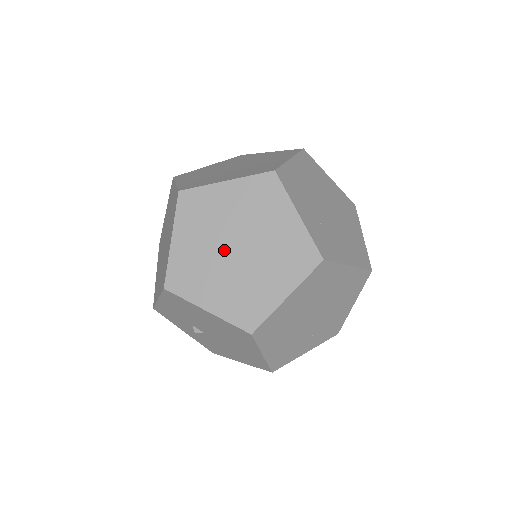
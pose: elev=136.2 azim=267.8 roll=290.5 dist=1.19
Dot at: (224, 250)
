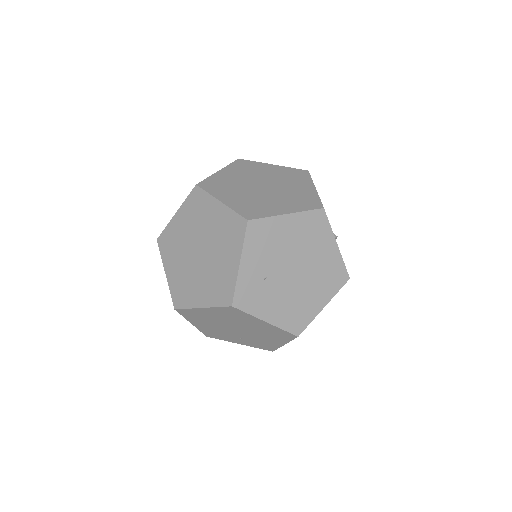
Dot at: (193, 246)
